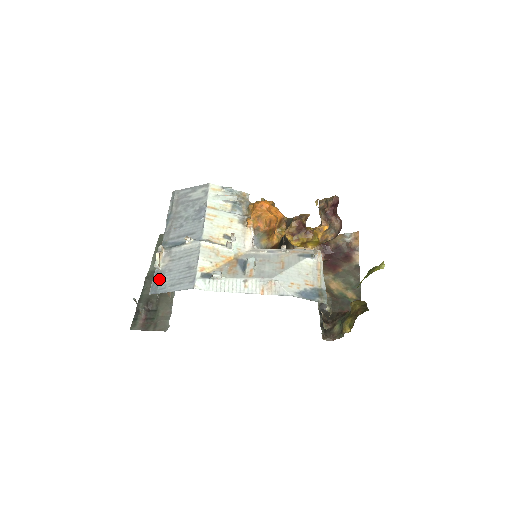
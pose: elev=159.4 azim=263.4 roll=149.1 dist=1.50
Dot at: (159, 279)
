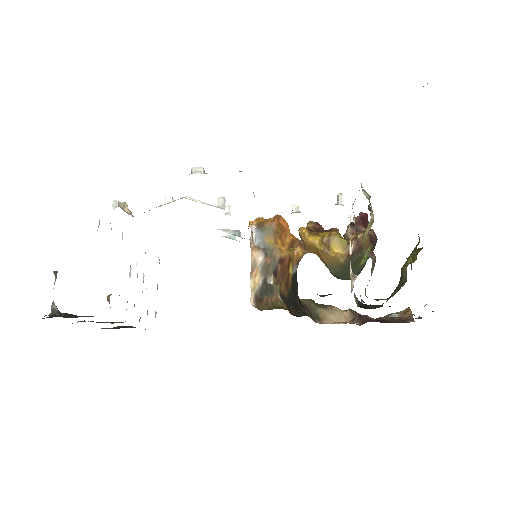
Dot at: occluded
